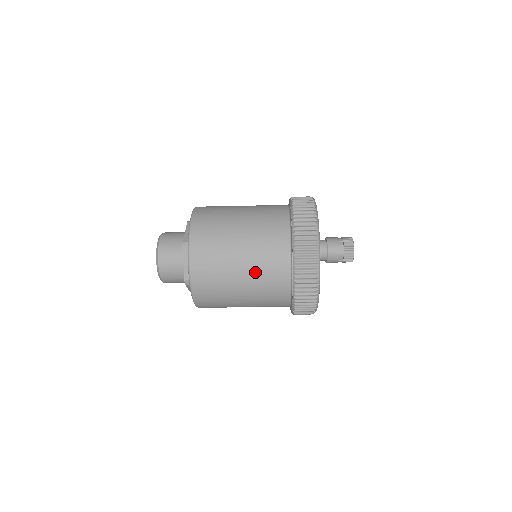
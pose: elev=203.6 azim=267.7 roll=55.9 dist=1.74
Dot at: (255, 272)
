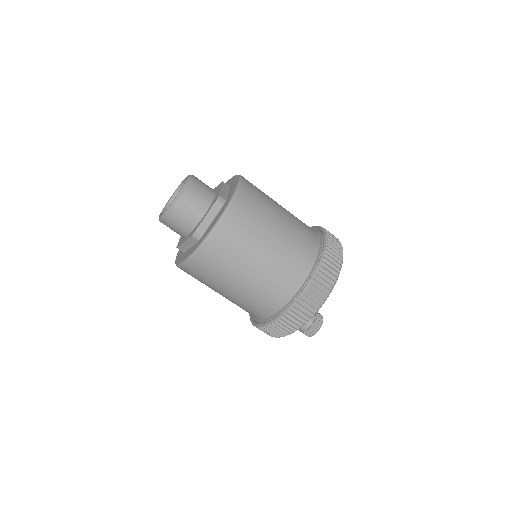
Dot at: (293, 221)
